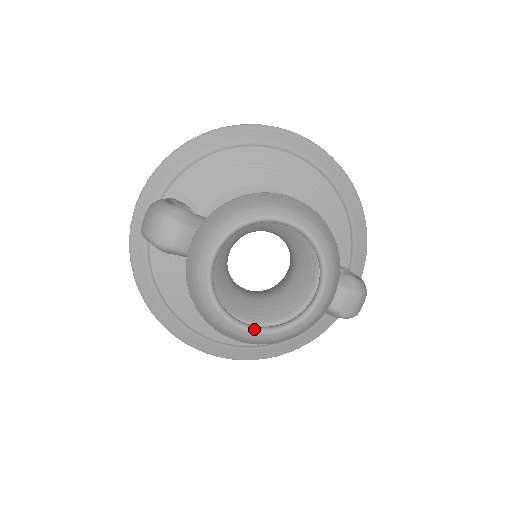
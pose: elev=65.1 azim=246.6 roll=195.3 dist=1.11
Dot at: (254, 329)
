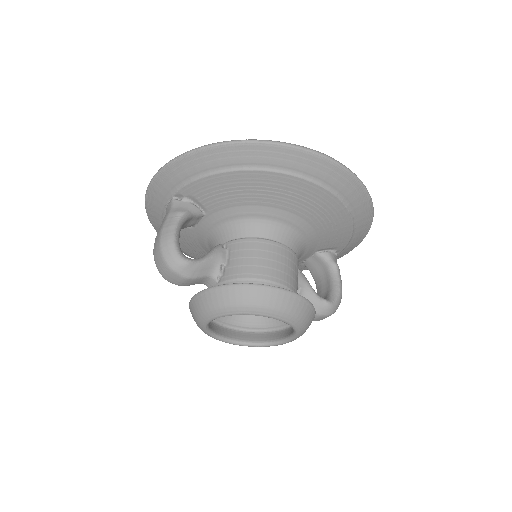
Dot at: (237, 344)
